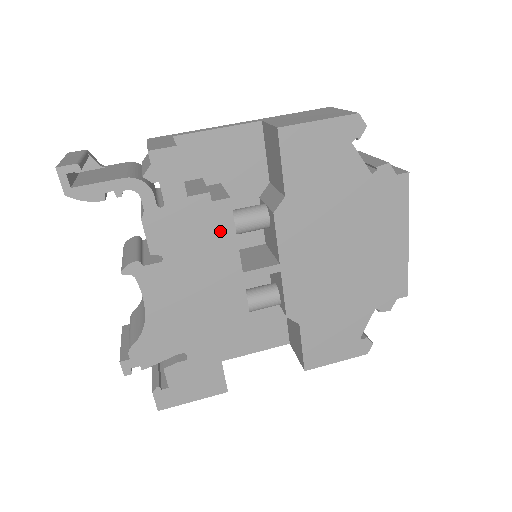
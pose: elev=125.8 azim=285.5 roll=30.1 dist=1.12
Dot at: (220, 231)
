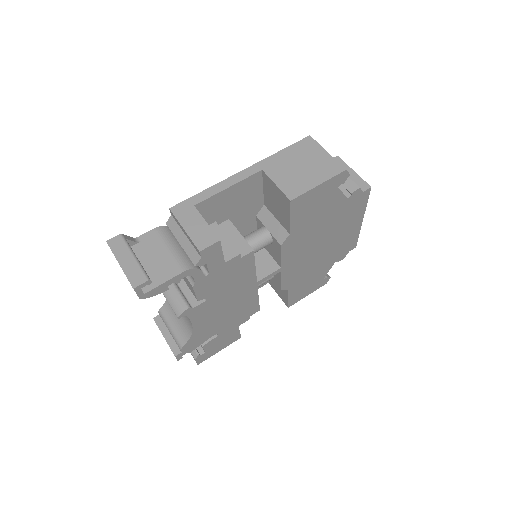
Dot at: (245, 270)
